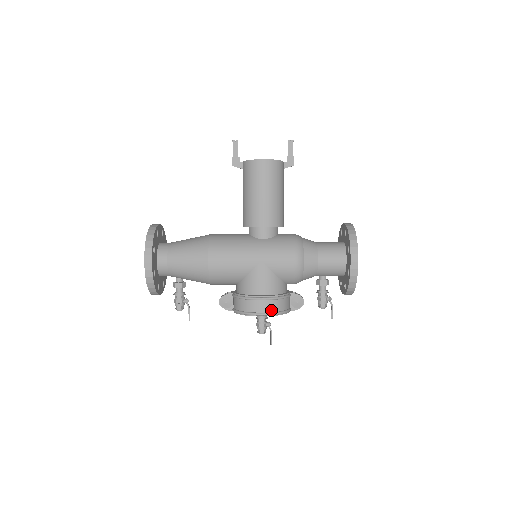
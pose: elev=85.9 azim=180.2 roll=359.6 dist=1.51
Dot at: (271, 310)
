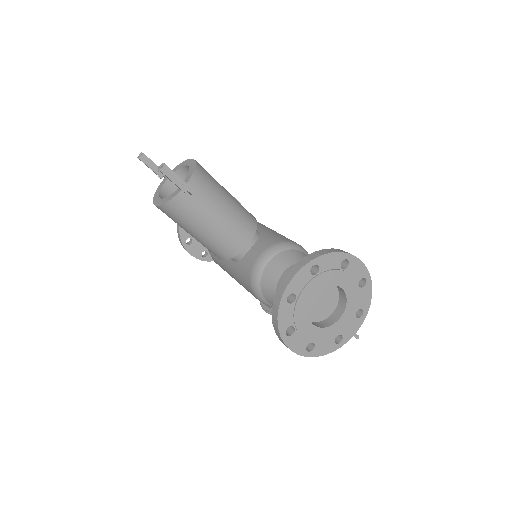
Dot at: occluded
